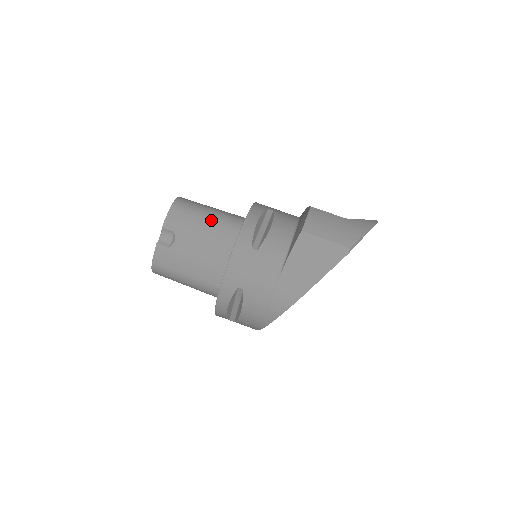
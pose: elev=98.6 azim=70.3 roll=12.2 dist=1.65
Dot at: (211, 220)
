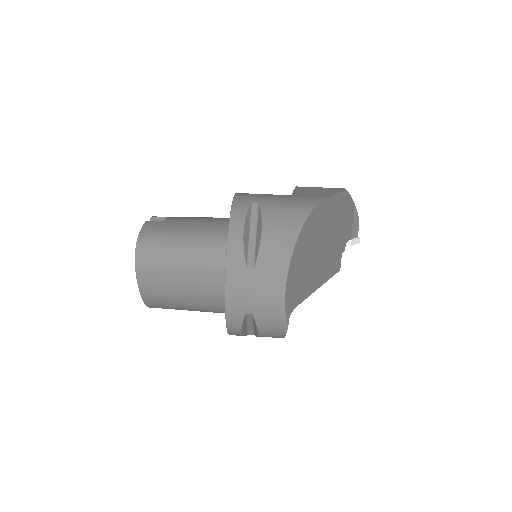
Dot at: occluded
